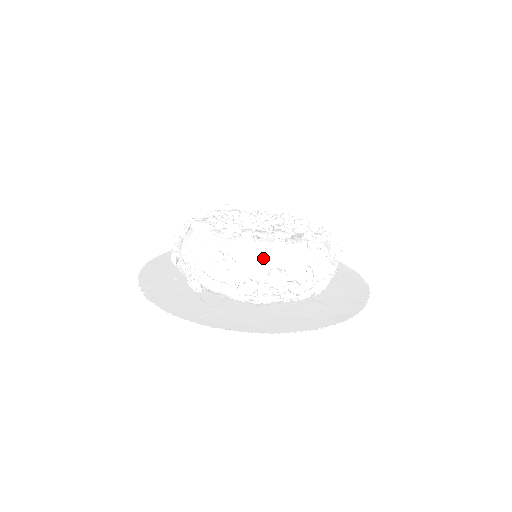
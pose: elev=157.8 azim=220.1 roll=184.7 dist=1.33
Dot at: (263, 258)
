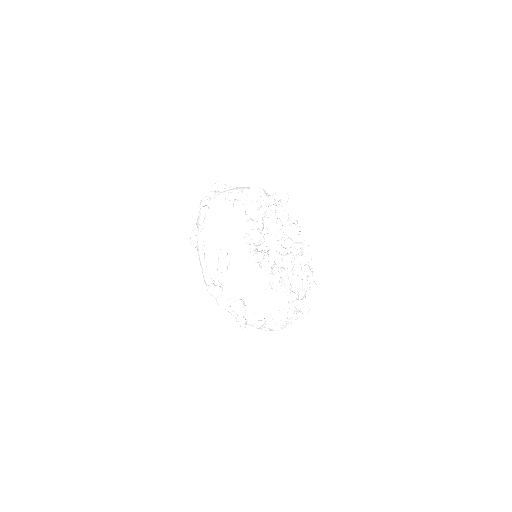
Dot at: (245, 287)
